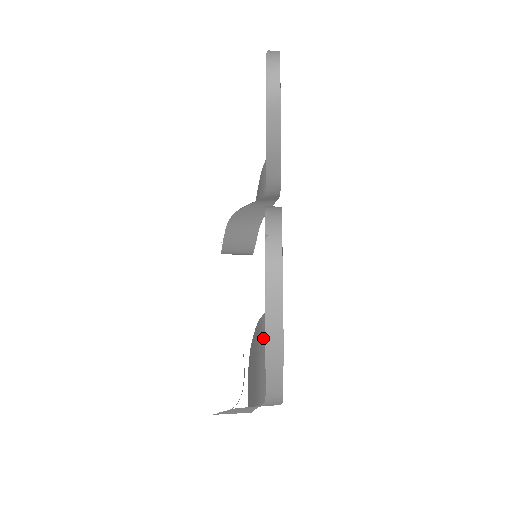
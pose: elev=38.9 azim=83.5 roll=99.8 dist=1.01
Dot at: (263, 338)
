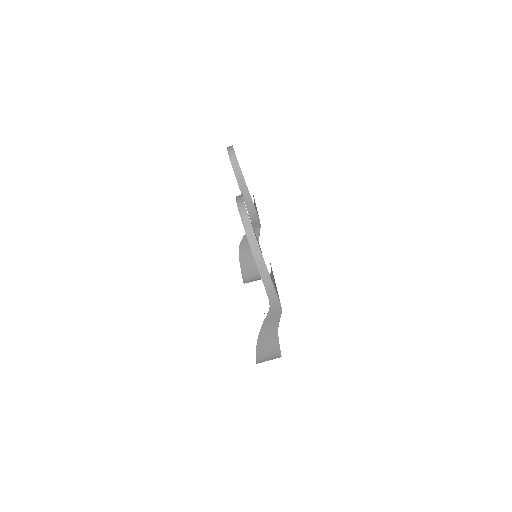
Dot at: occluded
